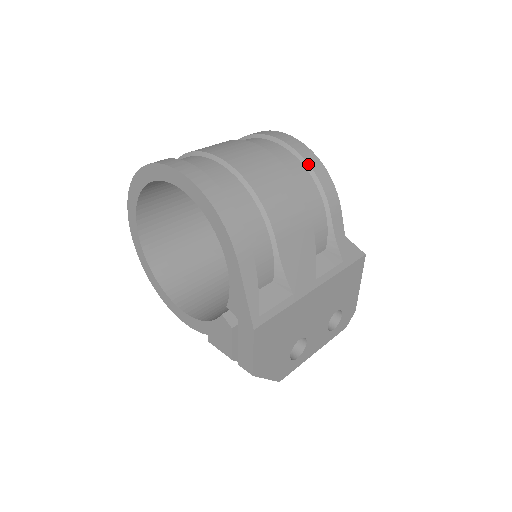
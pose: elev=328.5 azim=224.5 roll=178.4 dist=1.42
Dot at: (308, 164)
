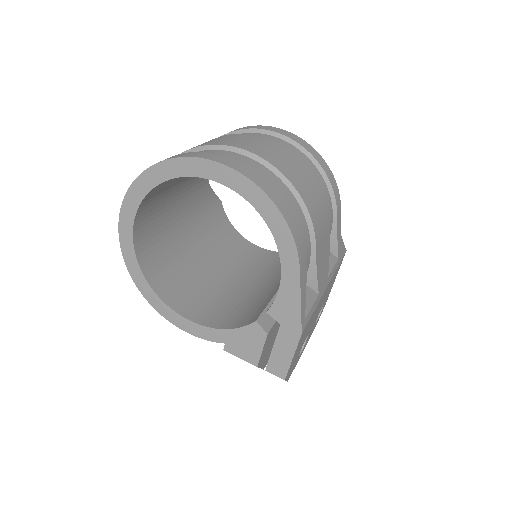
Dot at: (319, 164)
